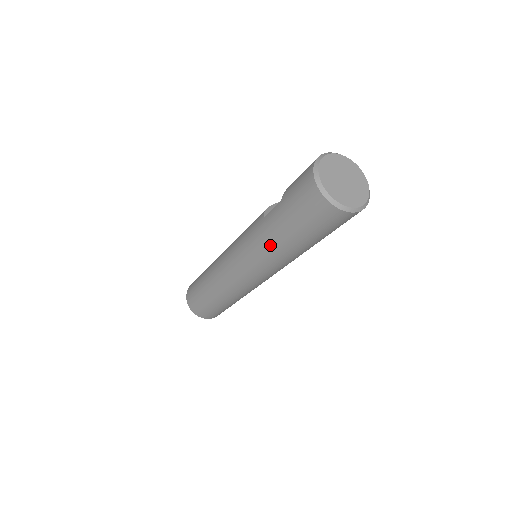
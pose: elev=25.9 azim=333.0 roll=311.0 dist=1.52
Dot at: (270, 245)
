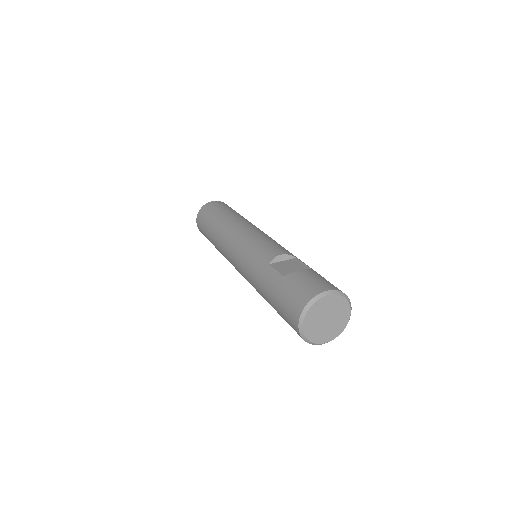
Dot at: (257, 284)
